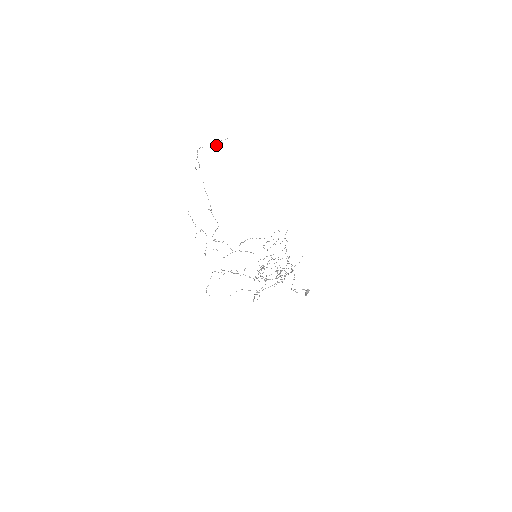
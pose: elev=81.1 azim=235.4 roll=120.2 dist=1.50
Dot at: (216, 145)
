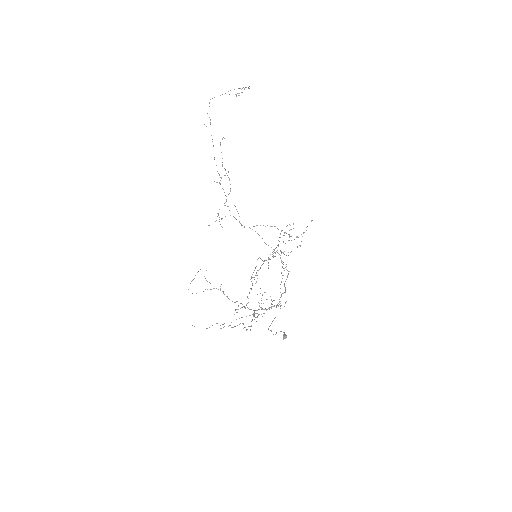
Dot at: occluded
